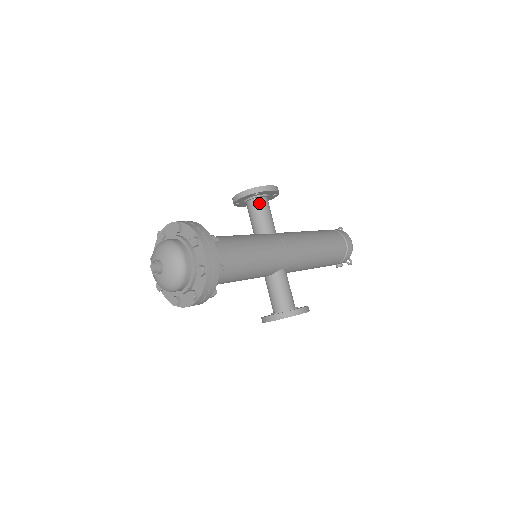
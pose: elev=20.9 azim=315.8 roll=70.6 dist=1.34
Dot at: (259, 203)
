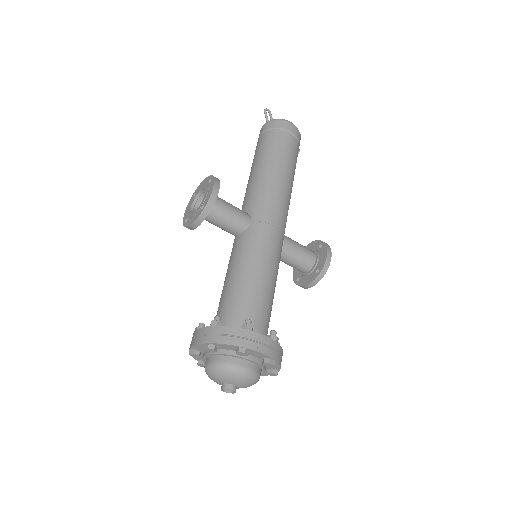
Dot at: (215, 211)
